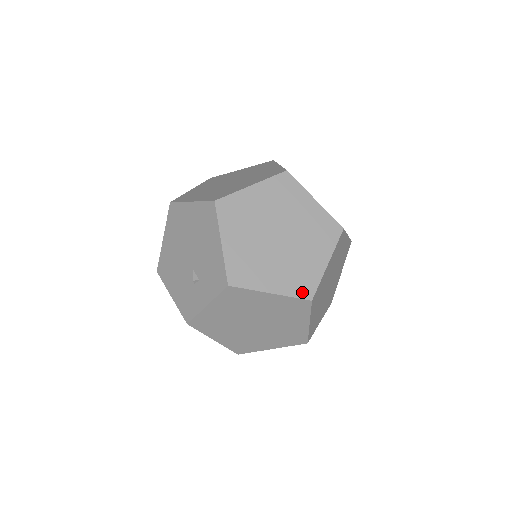
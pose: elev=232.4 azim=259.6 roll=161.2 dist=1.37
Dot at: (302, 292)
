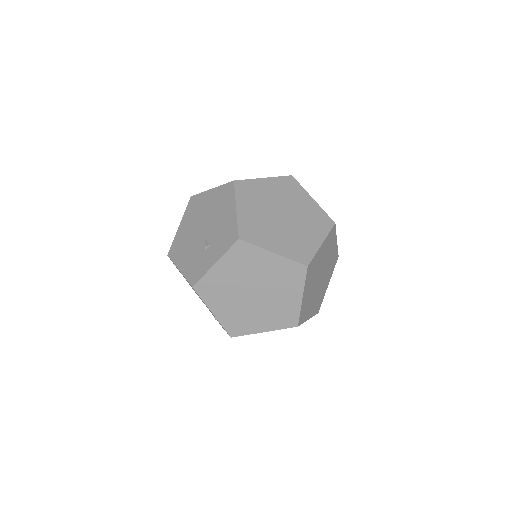
Dot at: (300, 258)
